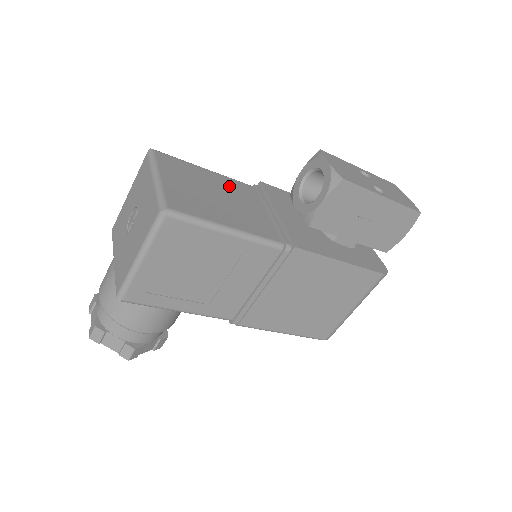
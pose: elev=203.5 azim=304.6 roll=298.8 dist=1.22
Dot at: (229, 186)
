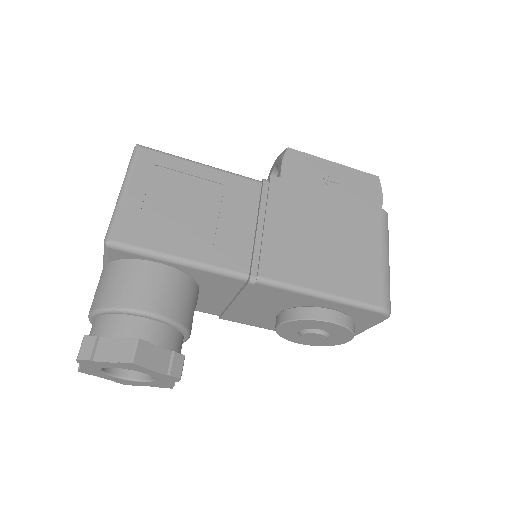
Dot at: occluded
